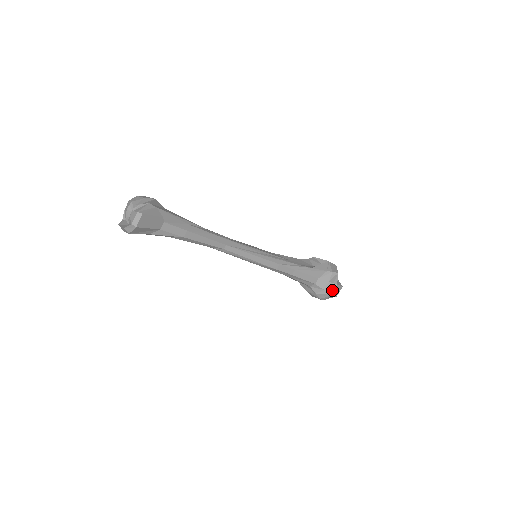
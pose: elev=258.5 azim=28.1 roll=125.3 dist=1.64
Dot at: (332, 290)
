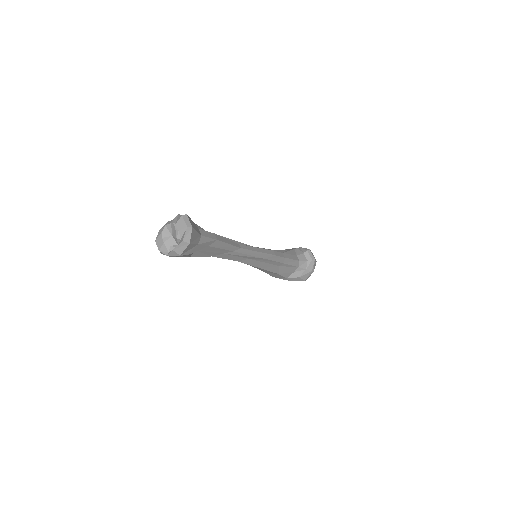
Dot at: (311, 255)
